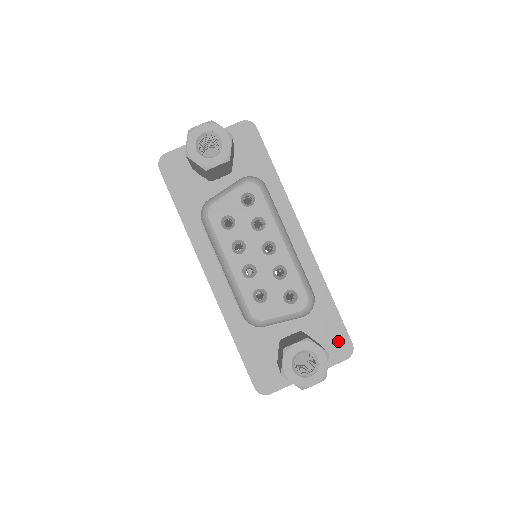
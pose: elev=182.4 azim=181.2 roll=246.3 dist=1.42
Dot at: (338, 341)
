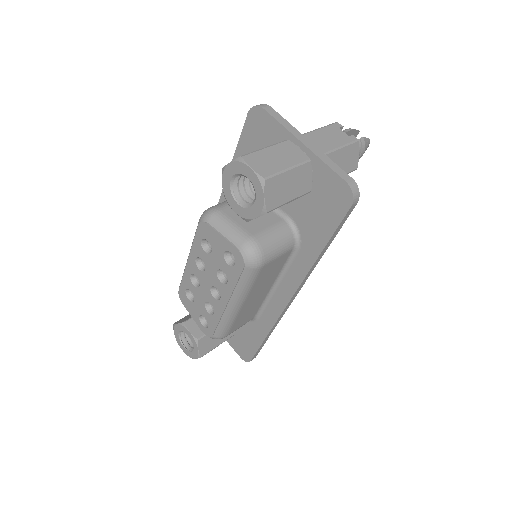
Dot at: (245, 349)
